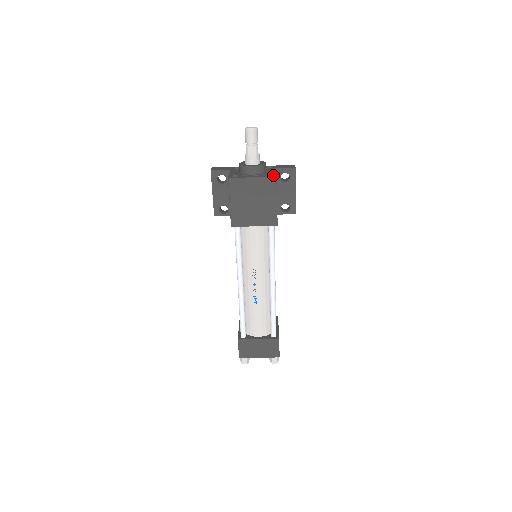
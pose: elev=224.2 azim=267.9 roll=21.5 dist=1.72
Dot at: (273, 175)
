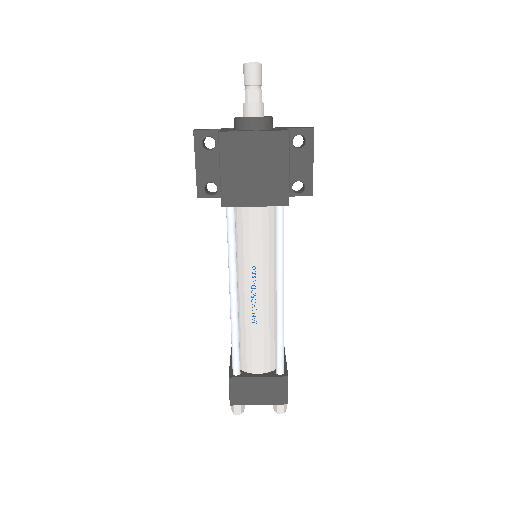
Dot at: occluded
